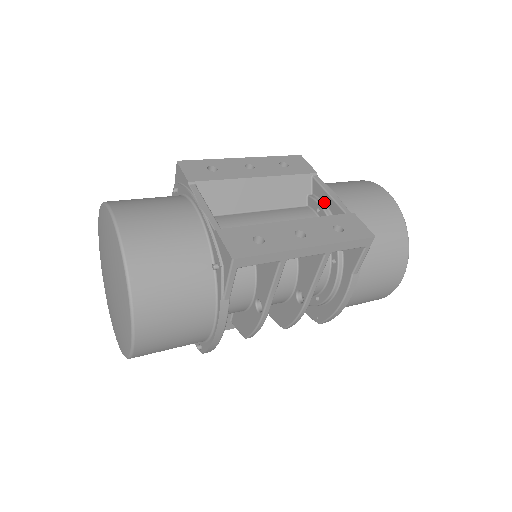
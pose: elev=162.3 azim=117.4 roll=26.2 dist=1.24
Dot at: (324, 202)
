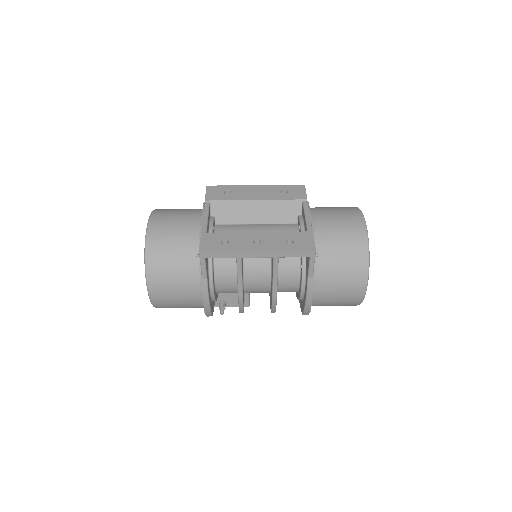
Dot at: (304, 222)
